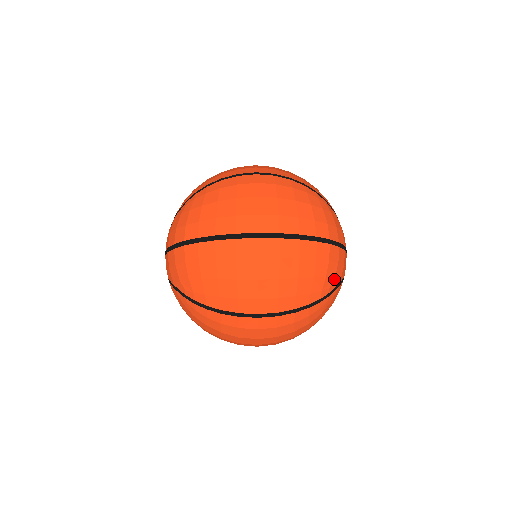
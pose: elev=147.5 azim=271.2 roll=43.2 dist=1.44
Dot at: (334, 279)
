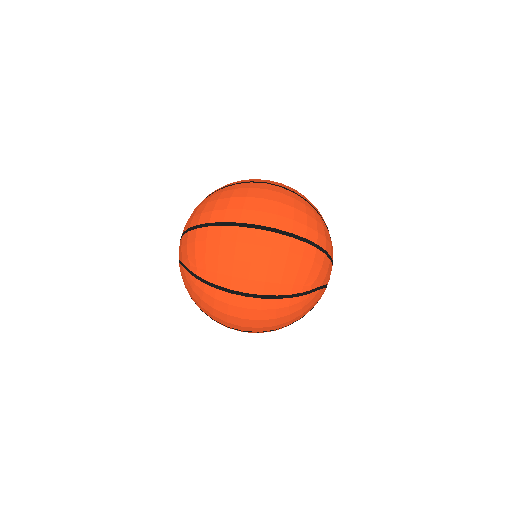
Dot at: (316, 279)
